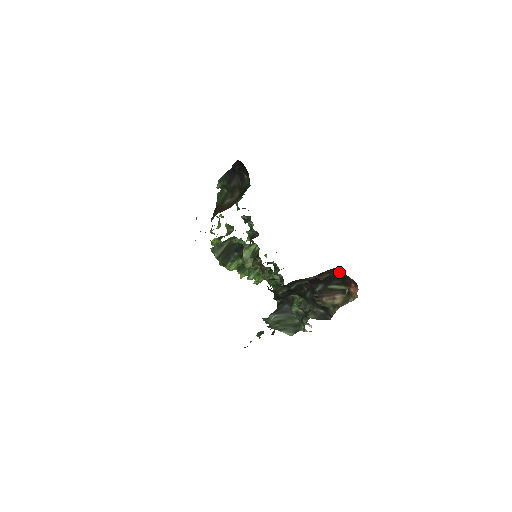
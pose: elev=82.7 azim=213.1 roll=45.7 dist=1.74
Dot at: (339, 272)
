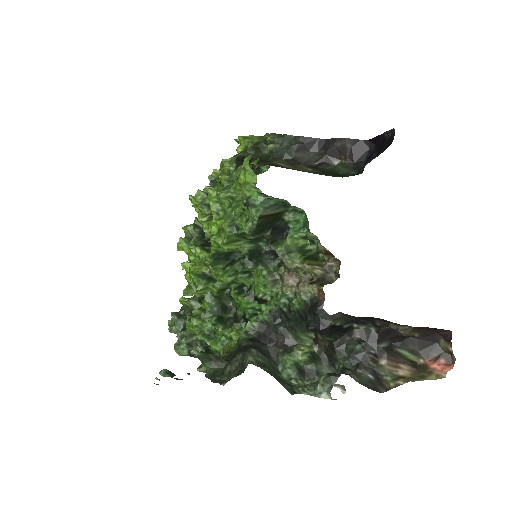
Dot at: (431, 338)
